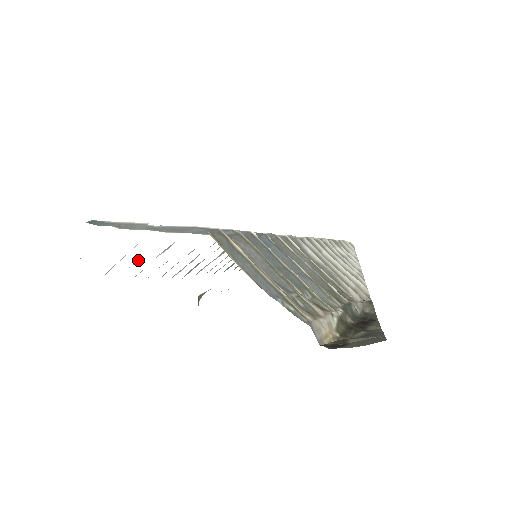
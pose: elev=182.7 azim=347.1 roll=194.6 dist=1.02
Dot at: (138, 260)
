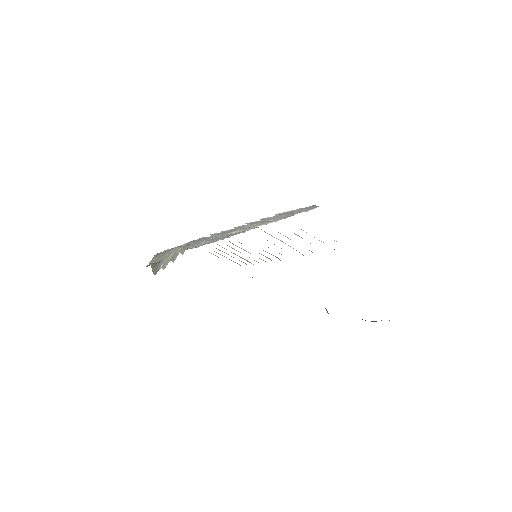
Dot at: occluded
